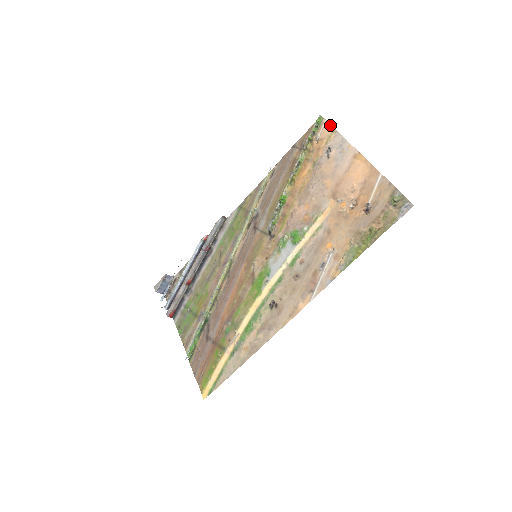
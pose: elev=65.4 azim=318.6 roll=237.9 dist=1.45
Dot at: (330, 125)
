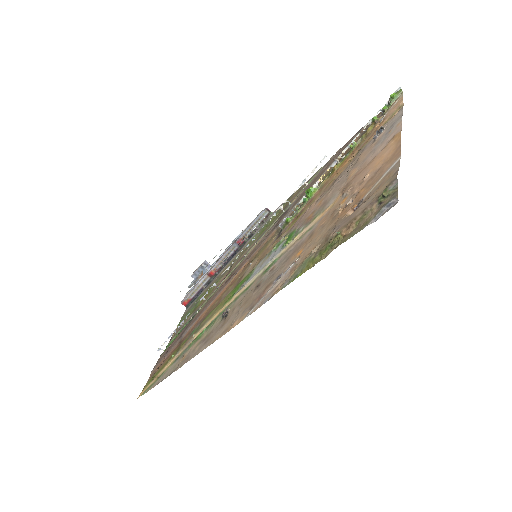
Dot at: (402, 100)
